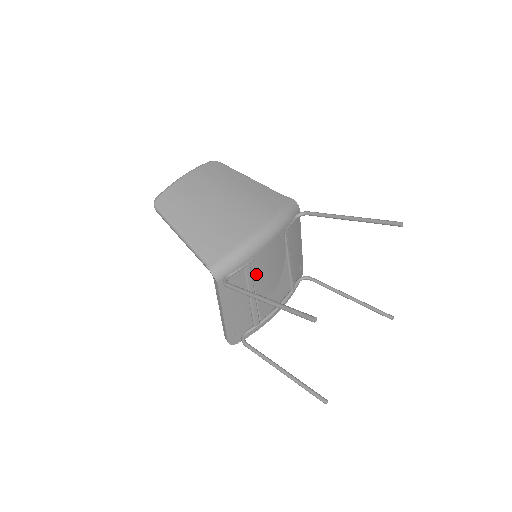
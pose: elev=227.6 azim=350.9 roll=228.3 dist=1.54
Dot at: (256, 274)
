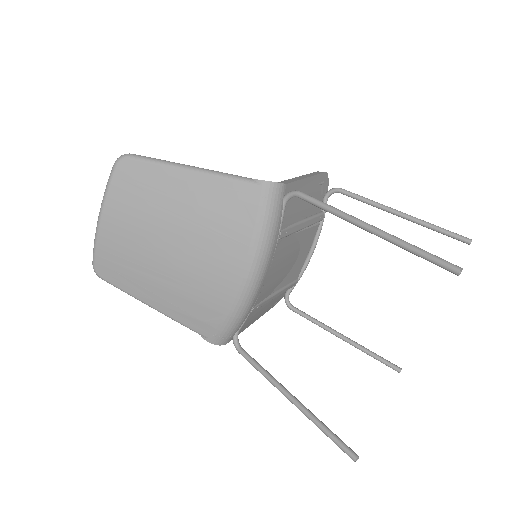
Dot at: (267, 293)
